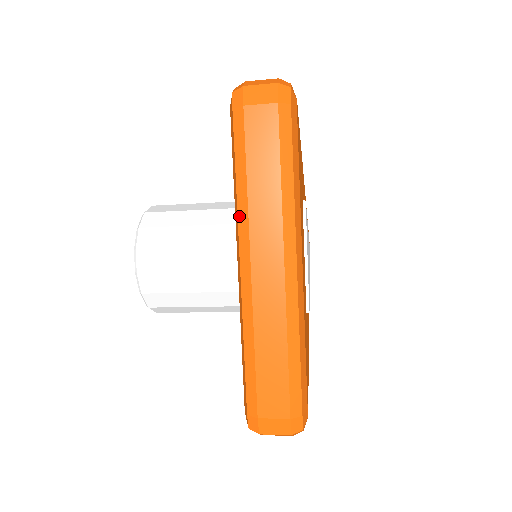
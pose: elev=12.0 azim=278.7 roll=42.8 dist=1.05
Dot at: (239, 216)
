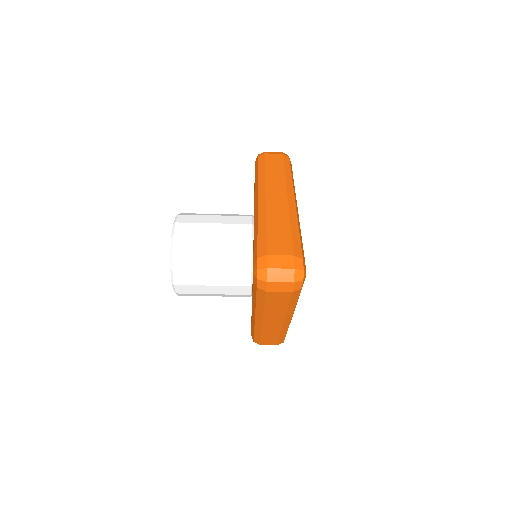
Dot at: (259, 182)
